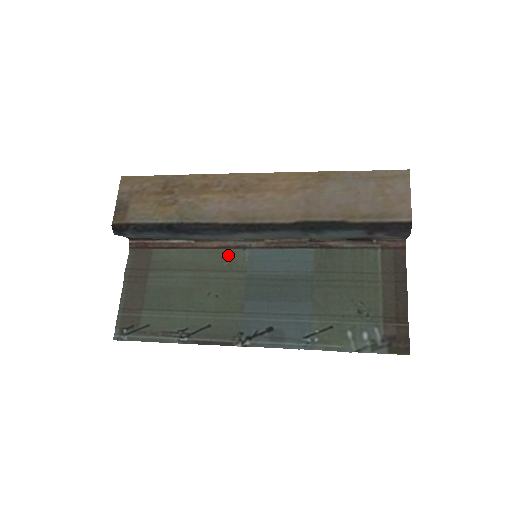
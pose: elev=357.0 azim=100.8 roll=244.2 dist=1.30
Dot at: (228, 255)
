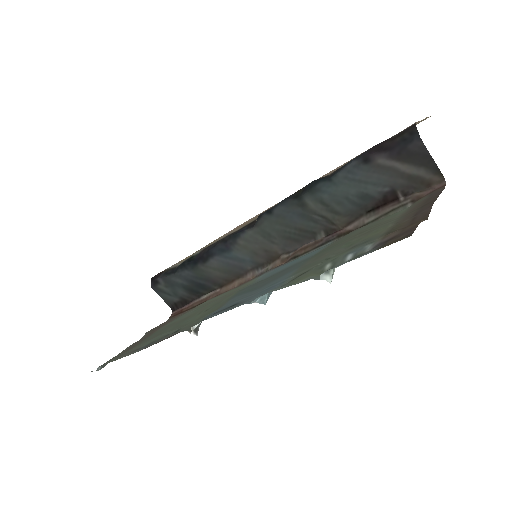
Dot at: (243, 286)
